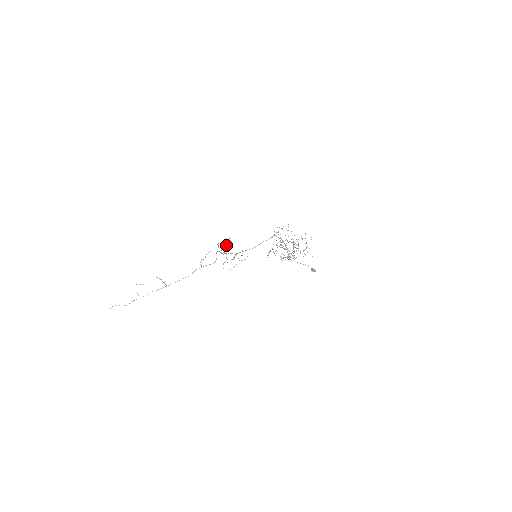
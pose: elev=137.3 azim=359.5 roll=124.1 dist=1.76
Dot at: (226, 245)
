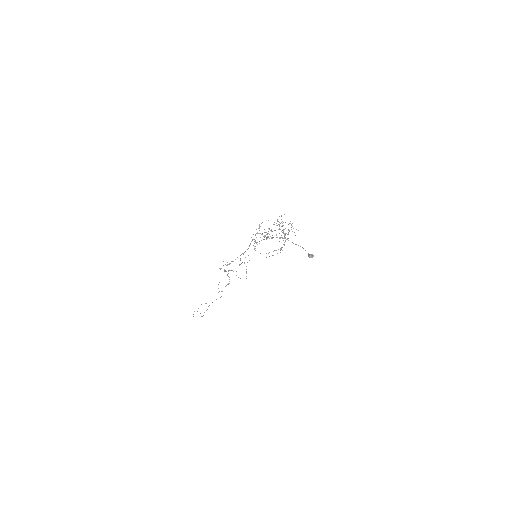
Dot at: occluded
